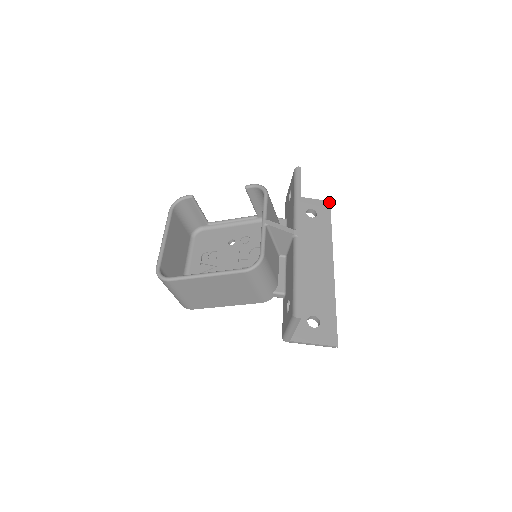
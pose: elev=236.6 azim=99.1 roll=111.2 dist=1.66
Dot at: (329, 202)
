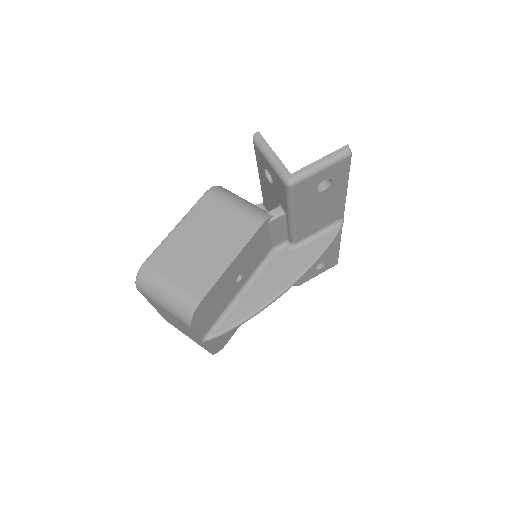
Dot at: occluded
